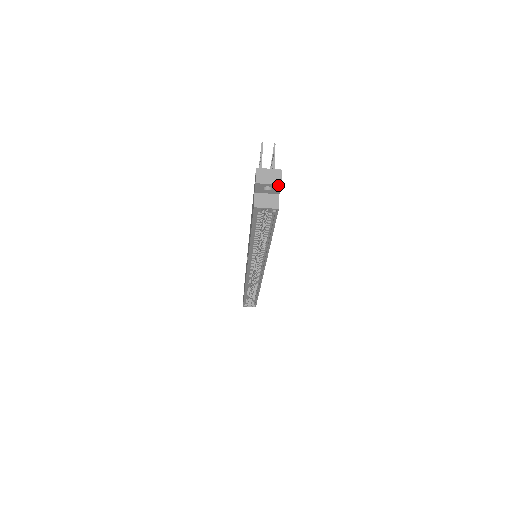
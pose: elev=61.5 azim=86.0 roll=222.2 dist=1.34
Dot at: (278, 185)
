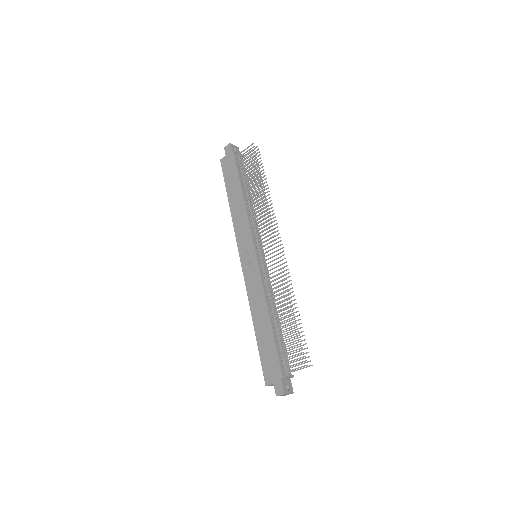
Dot at: (284, 395)
